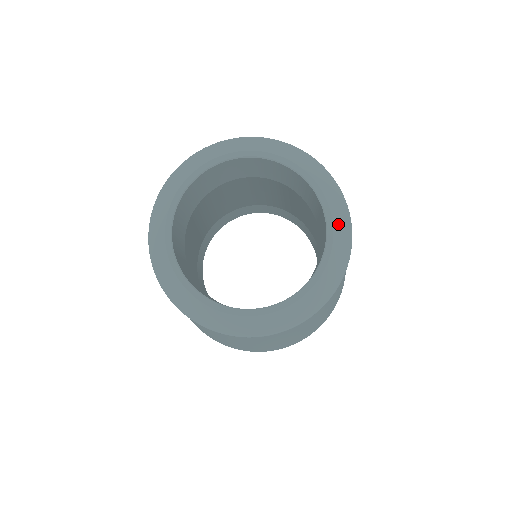
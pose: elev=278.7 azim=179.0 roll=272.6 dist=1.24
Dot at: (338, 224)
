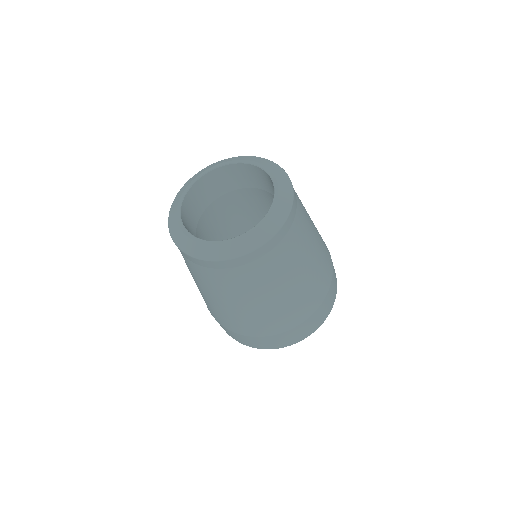
Dot at: (247, 159)
